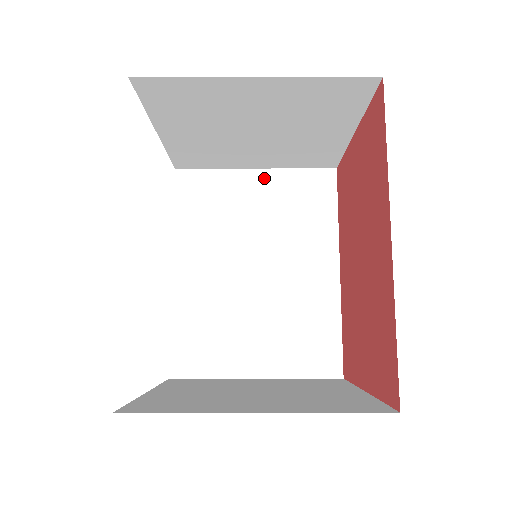
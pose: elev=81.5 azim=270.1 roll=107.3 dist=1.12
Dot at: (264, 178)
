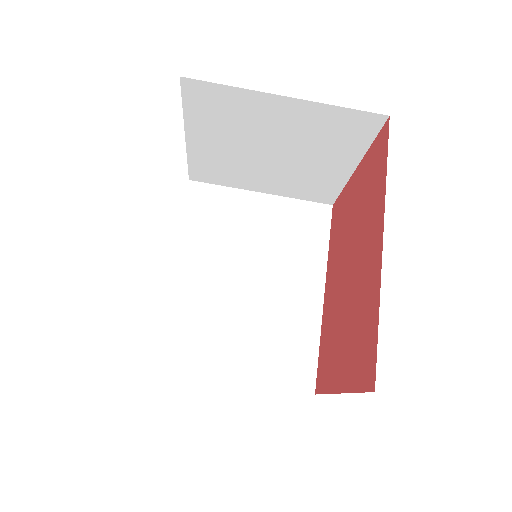
Dot at: (267, 202)
